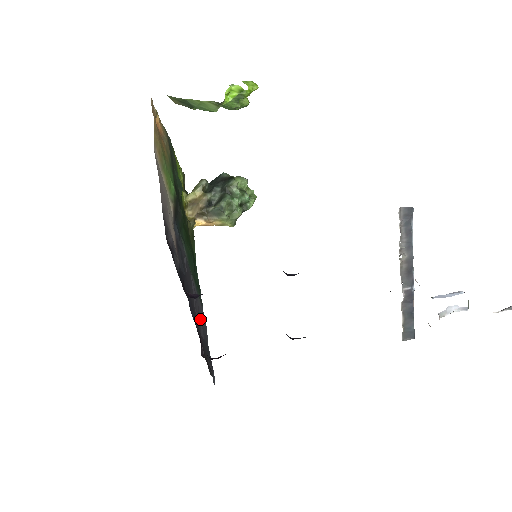
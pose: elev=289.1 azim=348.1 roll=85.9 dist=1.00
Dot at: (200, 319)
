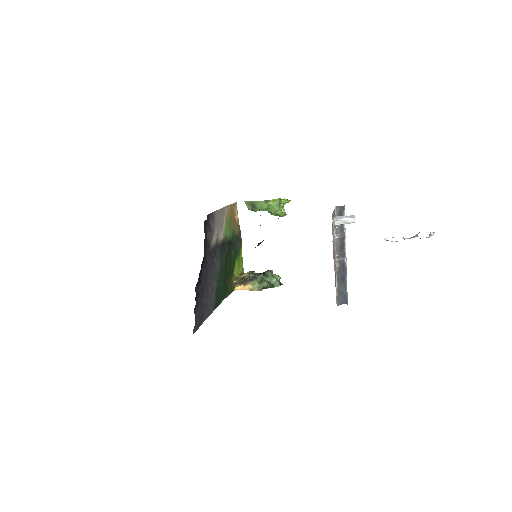
Dot at: (207, 300)
